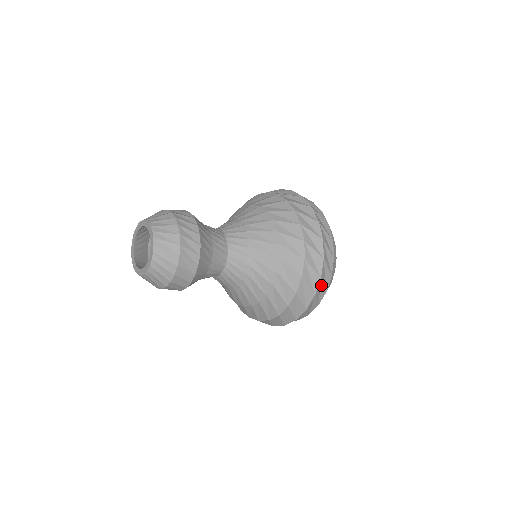
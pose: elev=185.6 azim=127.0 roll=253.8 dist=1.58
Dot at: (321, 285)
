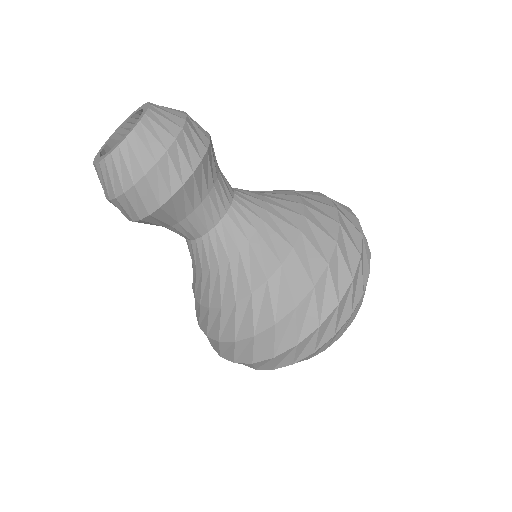
Dot at: occluded
